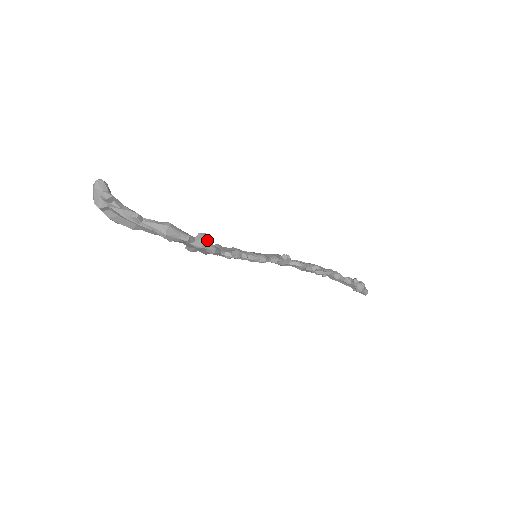
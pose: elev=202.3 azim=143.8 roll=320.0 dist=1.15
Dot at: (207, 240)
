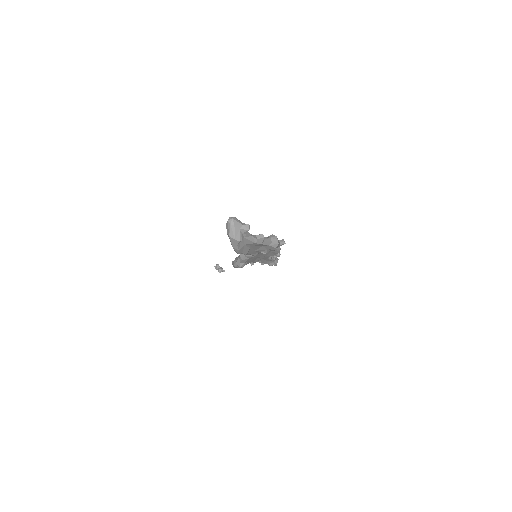
Dot at: occluded
